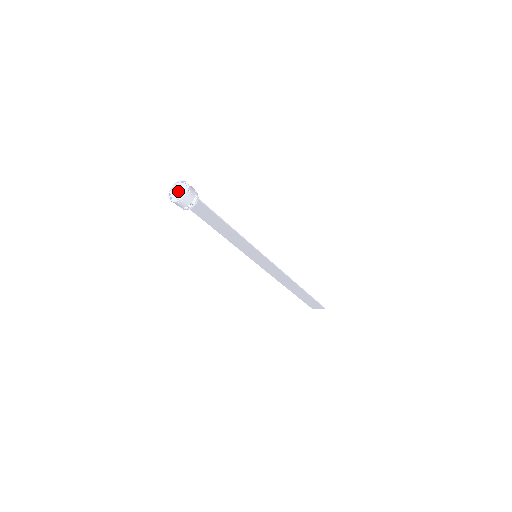
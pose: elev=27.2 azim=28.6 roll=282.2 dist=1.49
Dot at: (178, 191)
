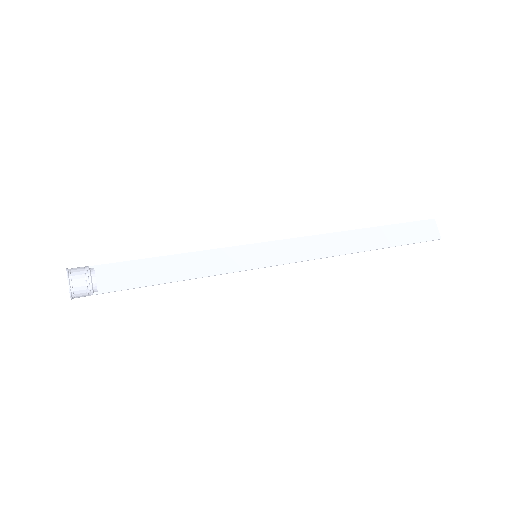
Dot at: occluded
